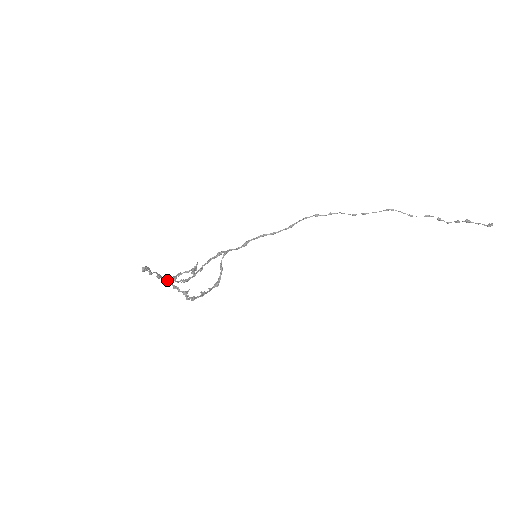
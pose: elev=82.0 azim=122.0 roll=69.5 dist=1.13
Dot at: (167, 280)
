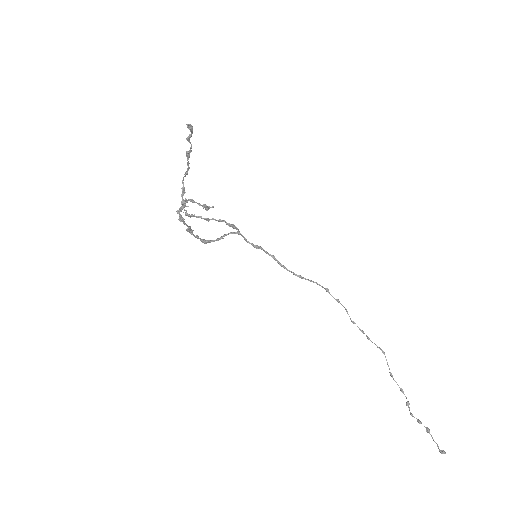
Dot at: (187, 173)
